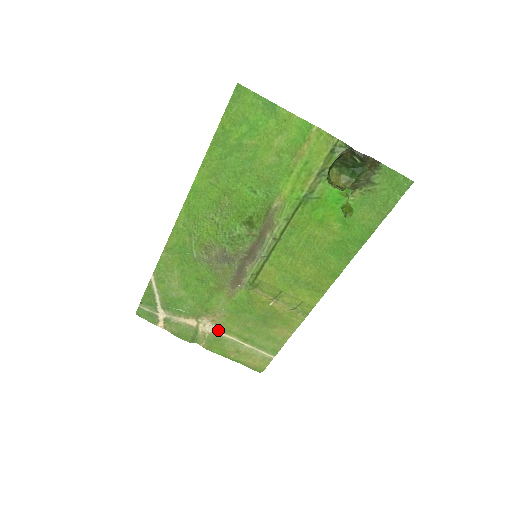
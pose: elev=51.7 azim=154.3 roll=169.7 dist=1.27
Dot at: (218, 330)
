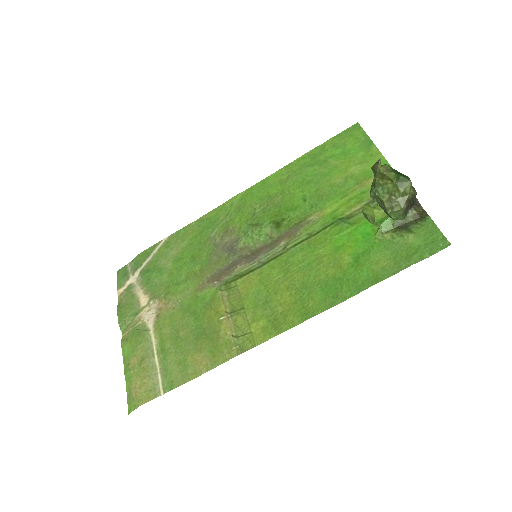
Dot at: (153, 323)
